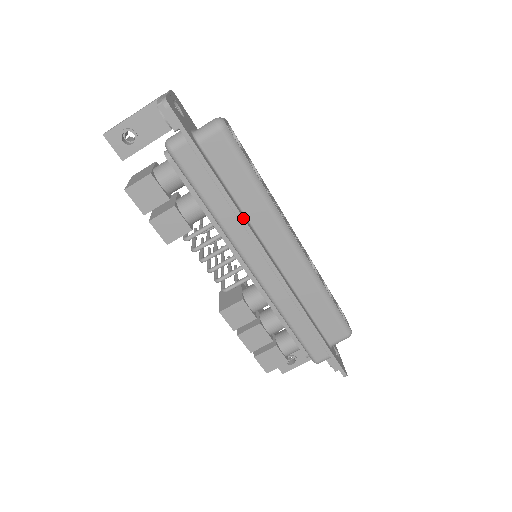
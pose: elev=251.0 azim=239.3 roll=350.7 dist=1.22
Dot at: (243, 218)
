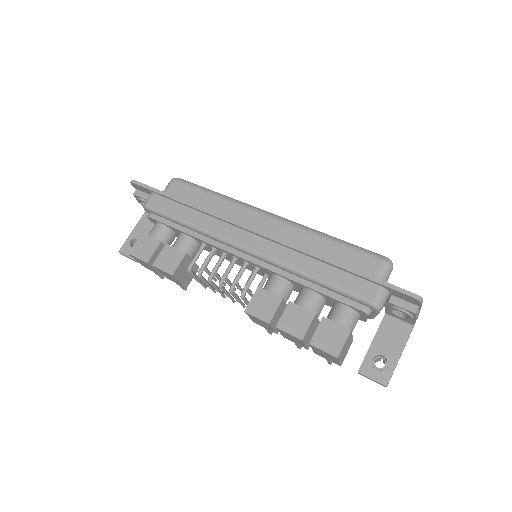
Dot at: (212, 212)
